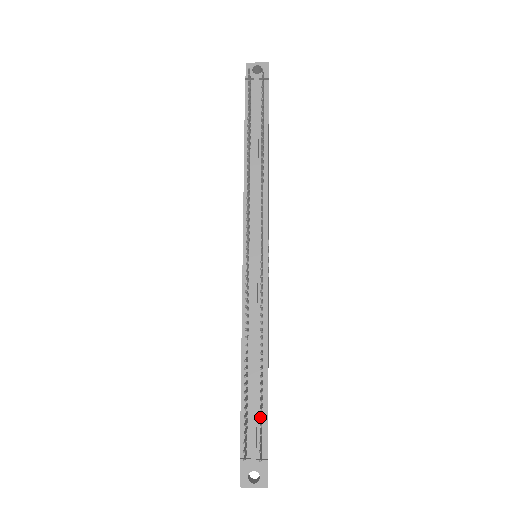
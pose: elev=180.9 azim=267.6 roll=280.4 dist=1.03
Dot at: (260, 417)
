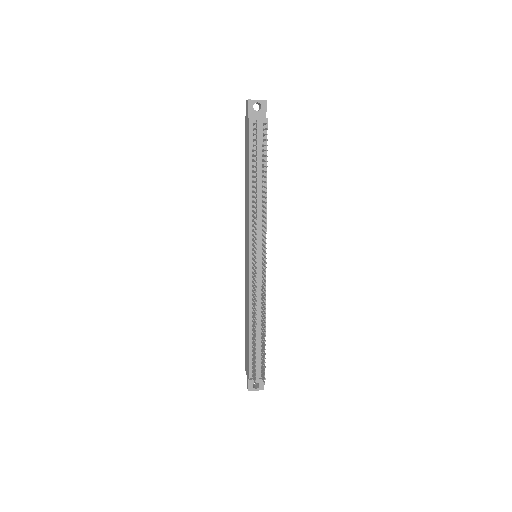
Dot at: occluded
